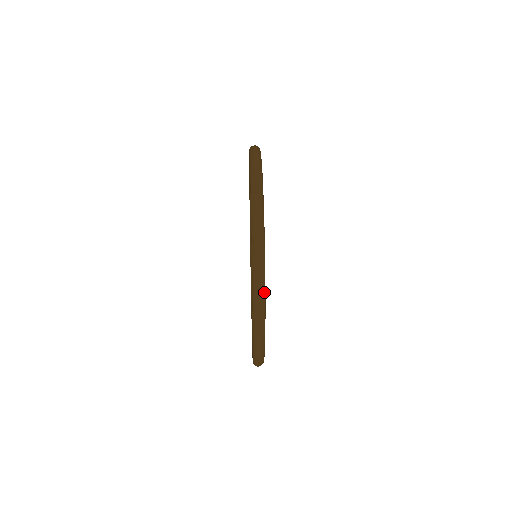
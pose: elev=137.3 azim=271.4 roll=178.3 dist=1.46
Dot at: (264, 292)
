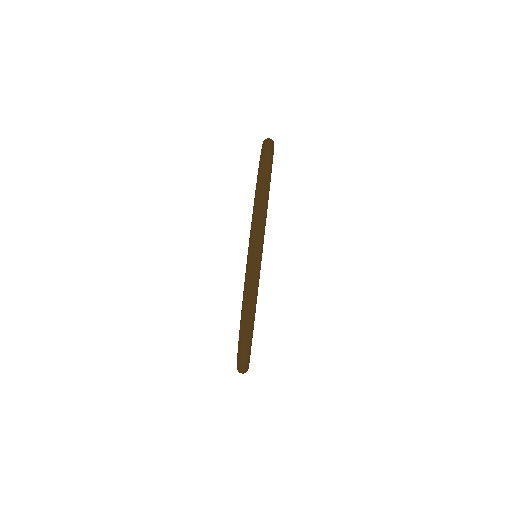
Dot at: (248, 358)
